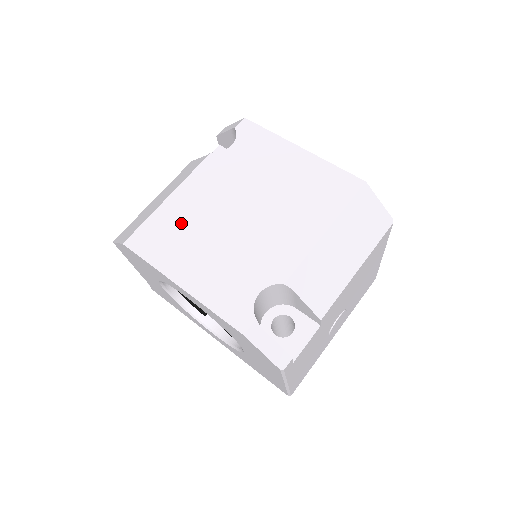
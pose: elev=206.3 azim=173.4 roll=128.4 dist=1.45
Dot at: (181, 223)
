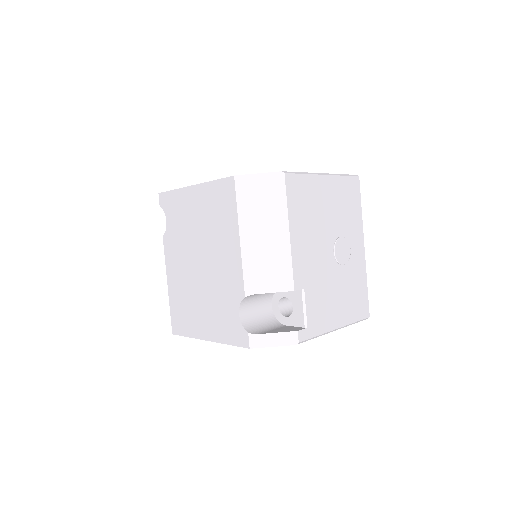
Dot at: (182, 298)
